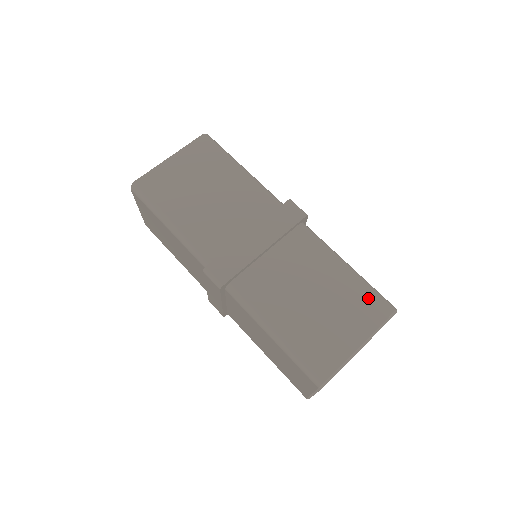
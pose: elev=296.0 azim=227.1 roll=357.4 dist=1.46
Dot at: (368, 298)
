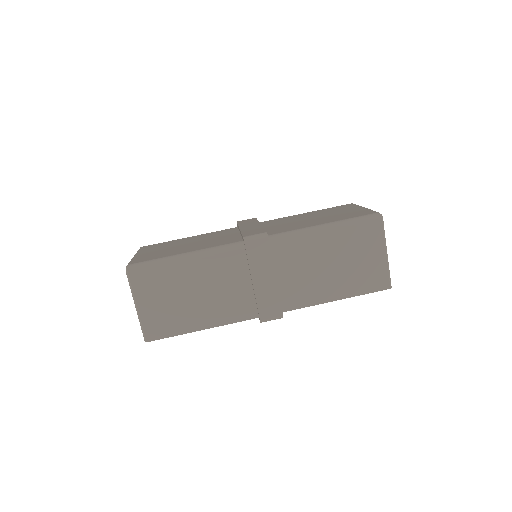
Dot at: (334, 208)
